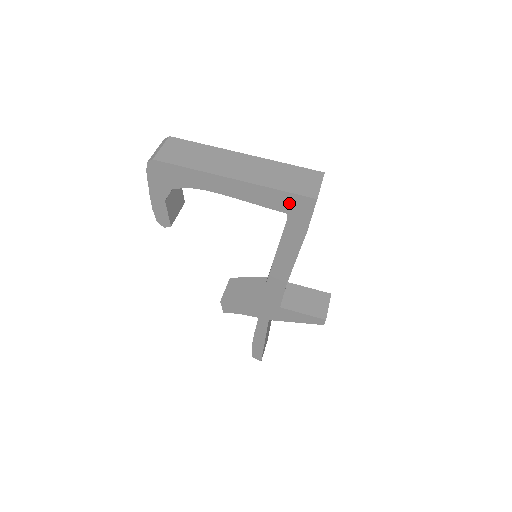
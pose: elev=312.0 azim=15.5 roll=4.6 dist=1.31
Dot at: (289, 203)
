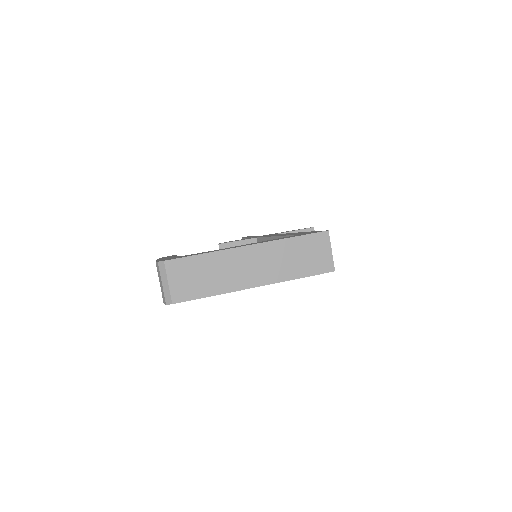
Dot at: occluded
